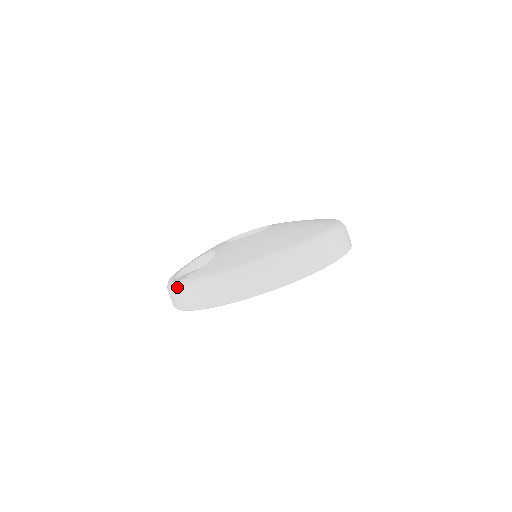
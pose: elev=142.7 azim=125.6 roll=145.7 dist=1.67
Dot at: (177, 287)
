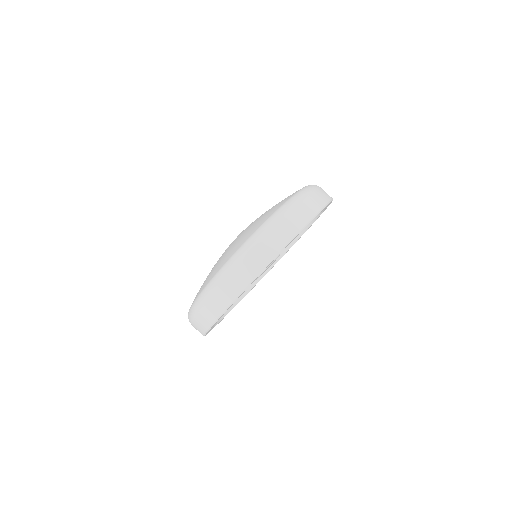
Dot at: occluded
